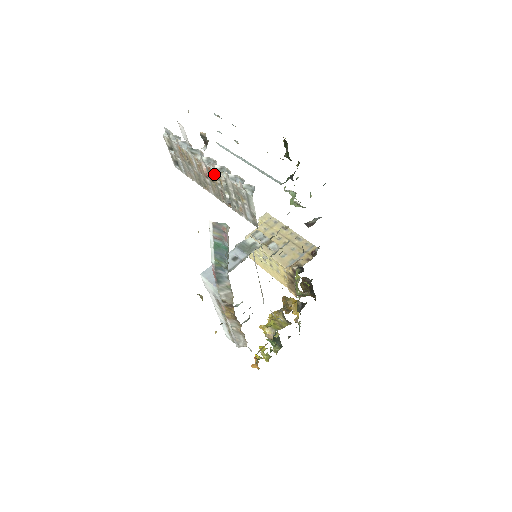
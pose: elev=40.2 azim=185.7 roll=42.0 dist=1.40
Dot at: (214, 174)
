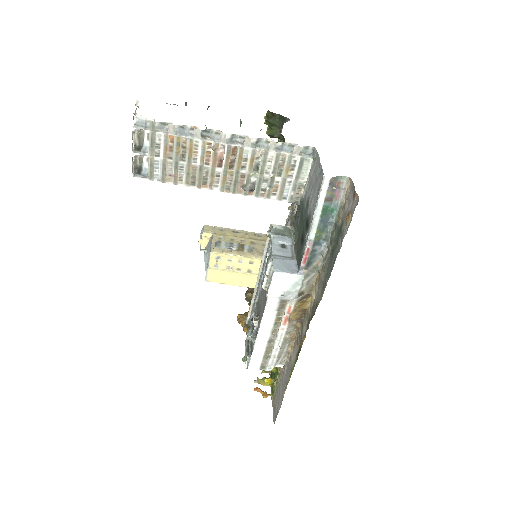
Dot at: (242, 154)
